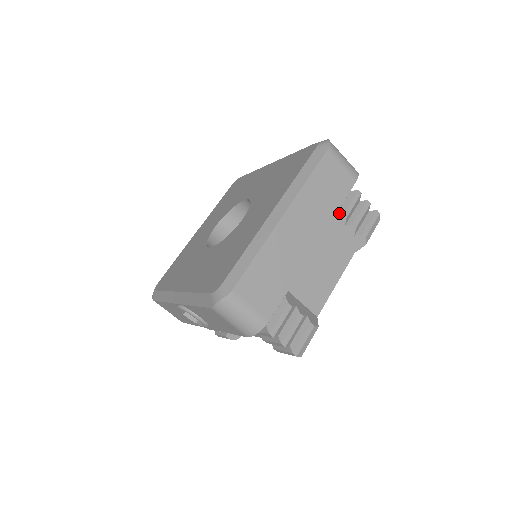
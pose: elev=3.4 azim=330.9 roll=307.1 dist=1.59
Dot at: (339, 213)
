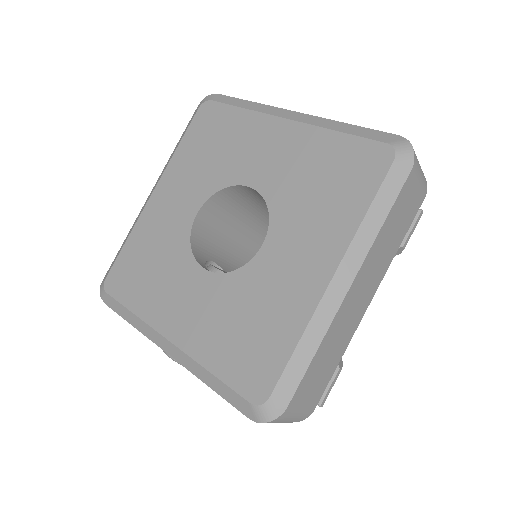
Dot at: occluded
